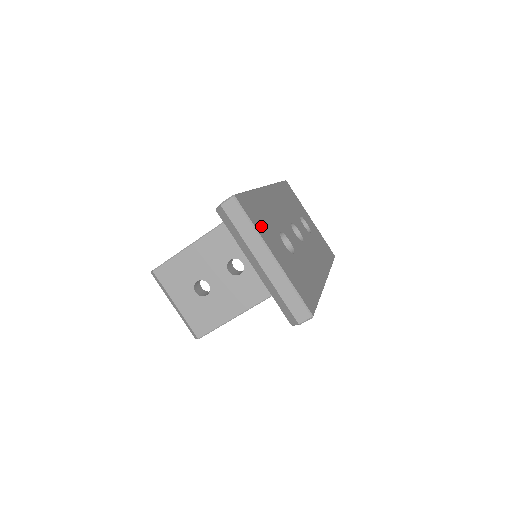
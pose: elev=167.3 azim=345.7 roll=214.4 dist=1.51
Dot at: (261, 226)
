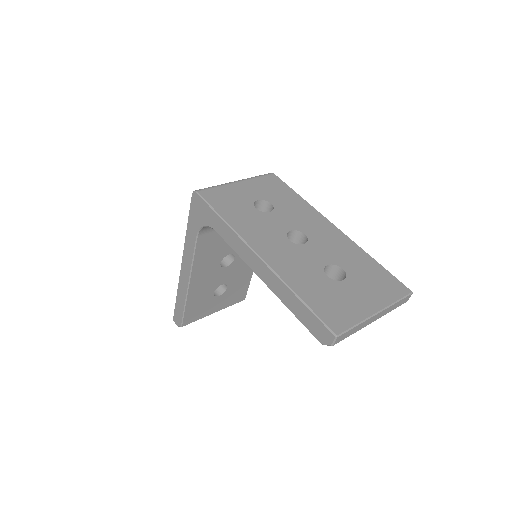
Dot at: (348, 310)
